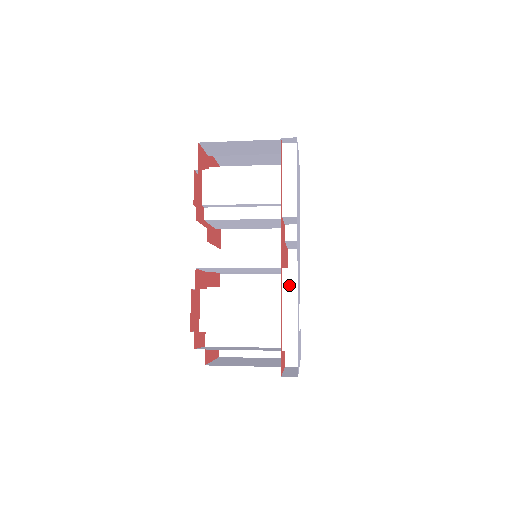
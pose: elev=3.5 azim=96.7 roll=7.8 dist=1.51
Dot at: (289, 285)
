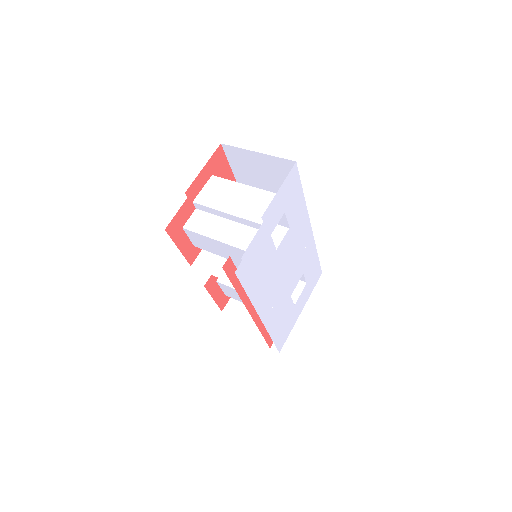
Dot at: occluded
